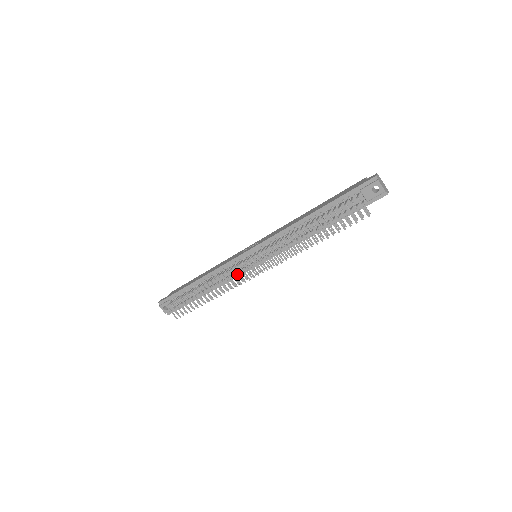
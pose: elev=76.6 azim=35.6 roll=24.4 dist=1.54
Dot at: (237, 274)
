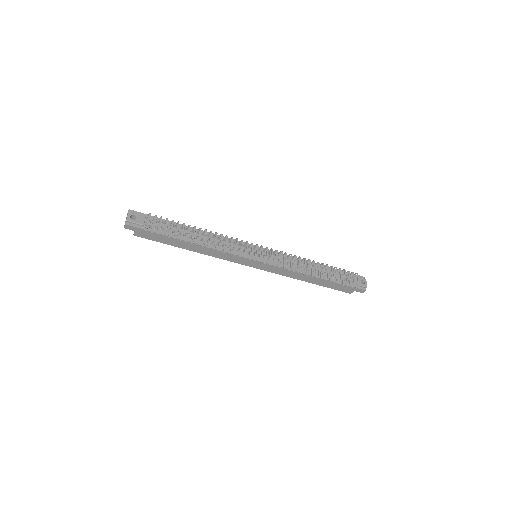
Dot at: (240, 248)
